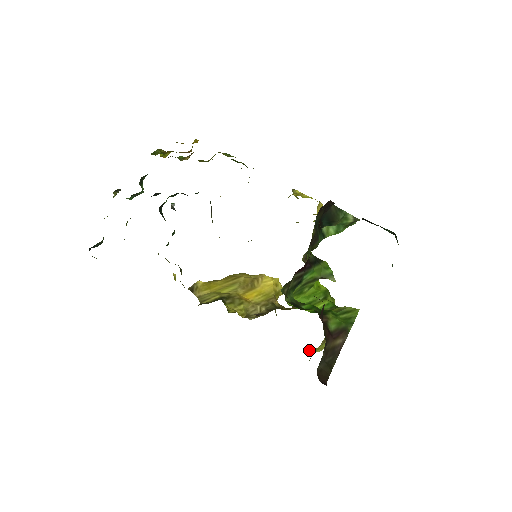
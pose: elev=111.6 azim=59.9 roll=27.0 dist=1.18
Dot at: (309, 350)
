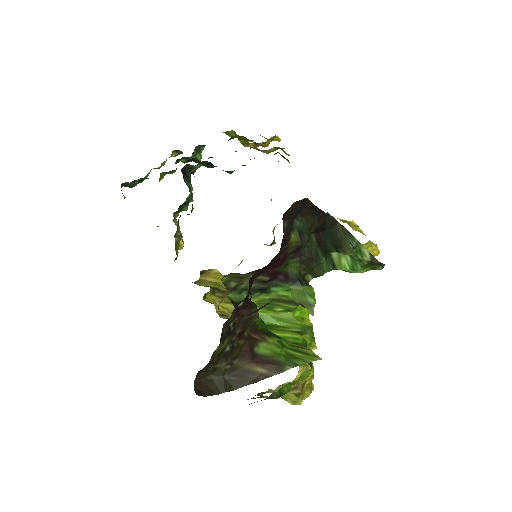
Dot at: occluded
